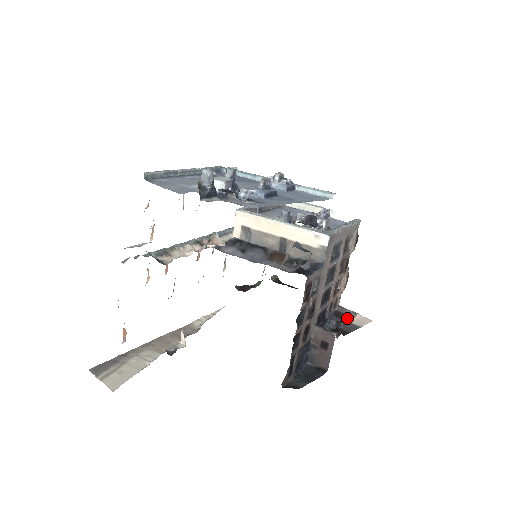
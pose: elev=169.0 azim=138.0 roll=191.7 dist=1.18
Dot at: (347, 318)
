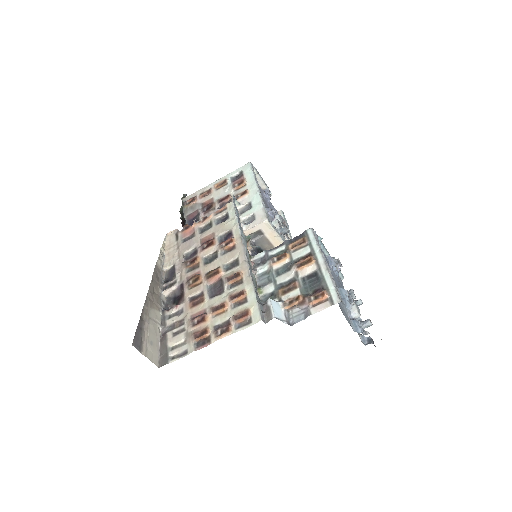
Dot at: occluded
